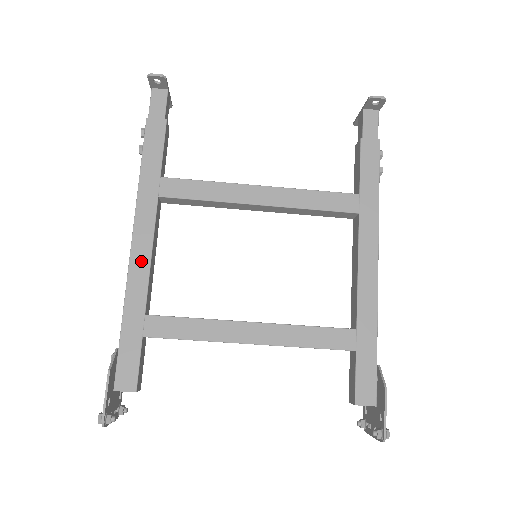
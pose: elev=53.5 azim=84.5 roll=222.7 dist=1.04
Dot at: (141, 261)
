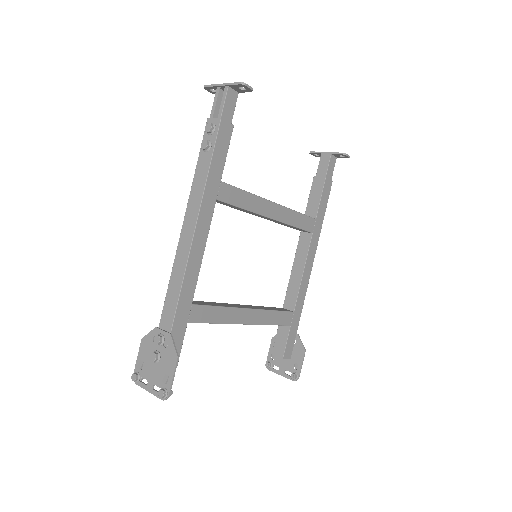
Dot at: (197, 258)
